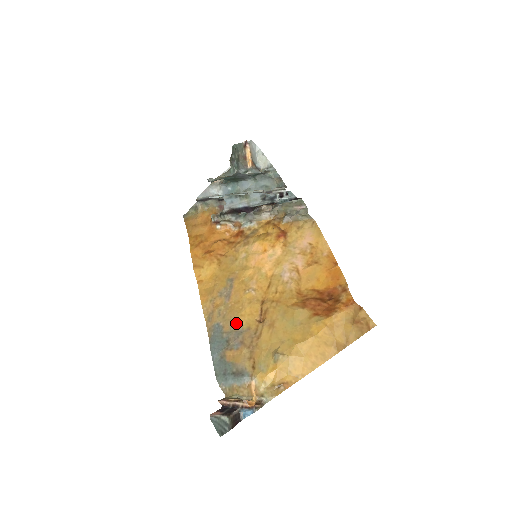
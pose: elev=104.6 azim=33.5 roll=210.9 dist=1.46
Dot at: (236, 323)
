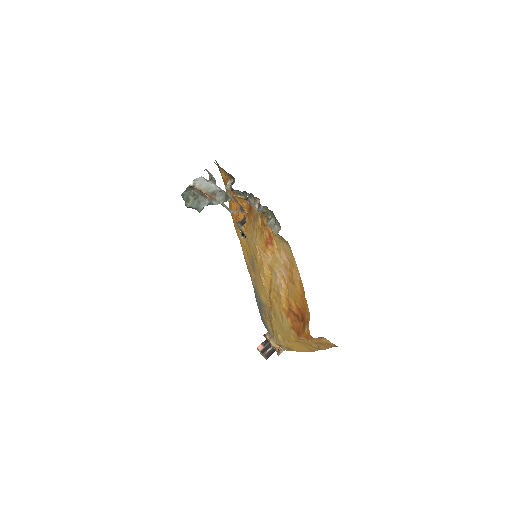
Dot at: (261, 296)
